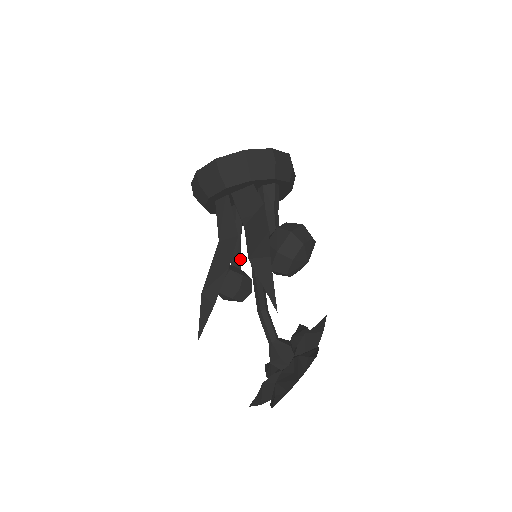
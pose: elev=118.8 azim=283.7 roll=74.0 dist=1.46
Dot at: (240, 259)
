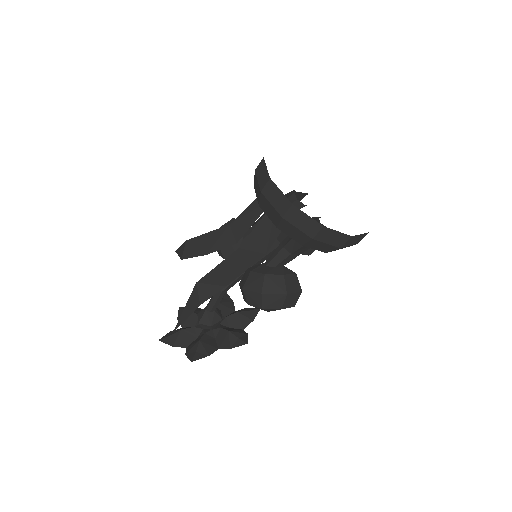
Dot at: occluded
